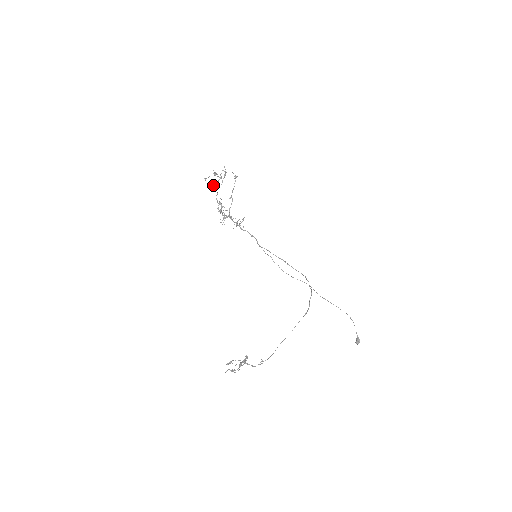
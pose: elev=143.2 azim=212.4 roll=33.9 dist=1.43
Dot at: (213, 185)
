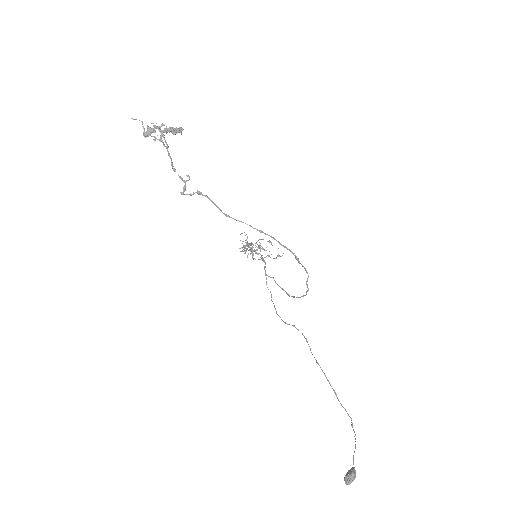
Dot at: (252, 246)
